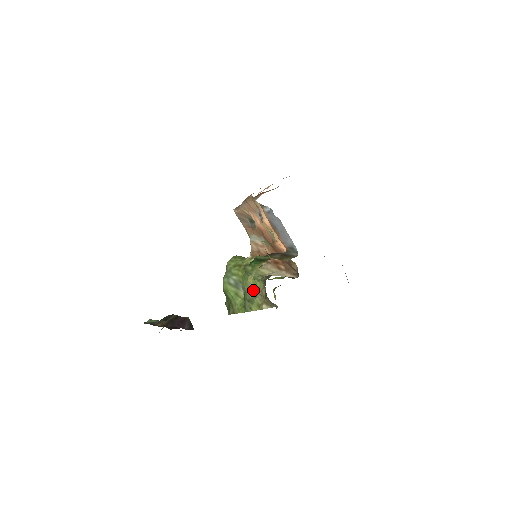
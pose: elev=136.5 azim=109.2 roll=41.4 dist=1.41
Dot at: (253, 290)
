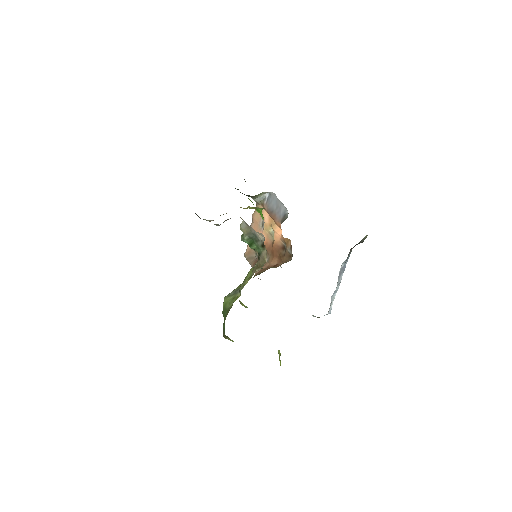
Dot at: (245, 237)
